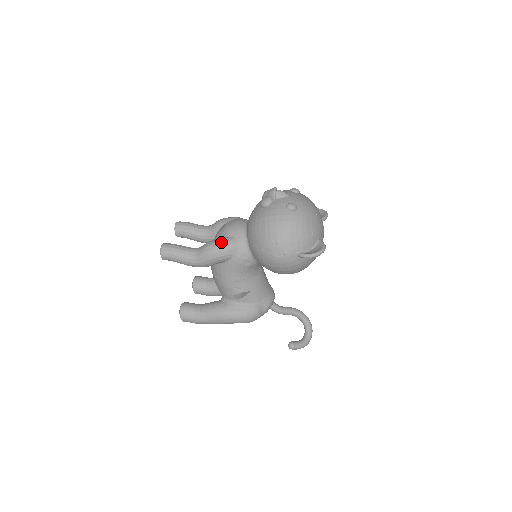
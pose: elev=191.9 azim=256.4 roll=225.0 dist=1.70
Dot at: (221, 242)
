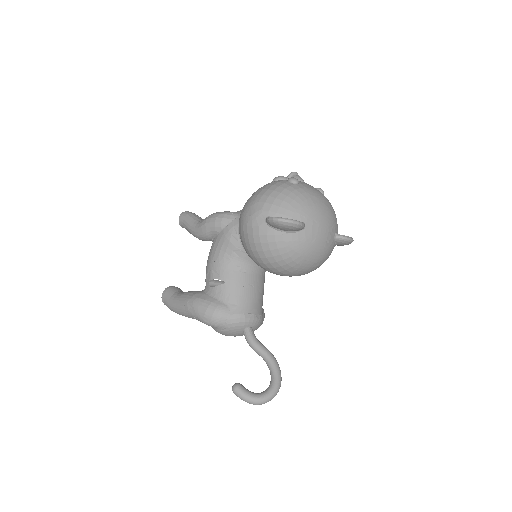
Dot at: (224, 211)
